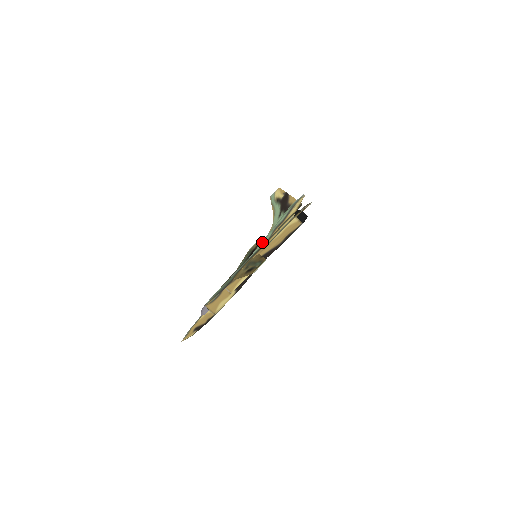
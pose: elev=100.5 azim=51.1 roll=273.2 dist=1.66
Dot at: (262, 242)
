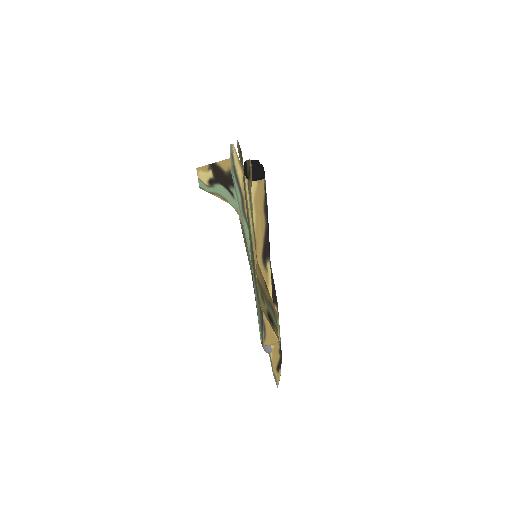
Dot at: (246, 239)
